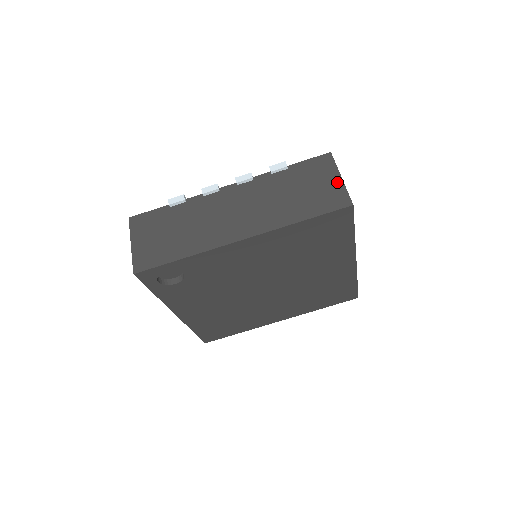
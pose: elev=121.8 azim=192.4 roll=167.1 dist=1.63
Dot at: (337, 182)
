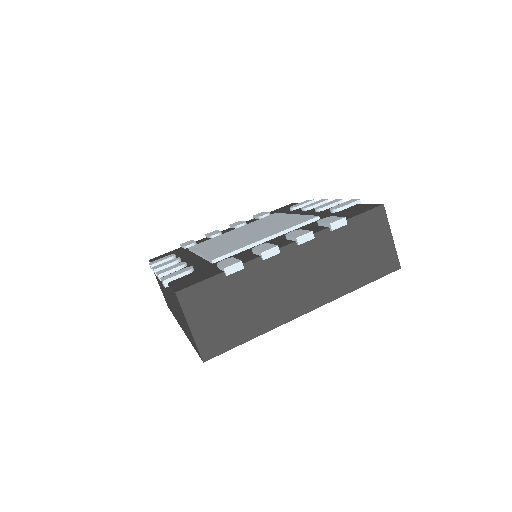
Dot at: occluded
